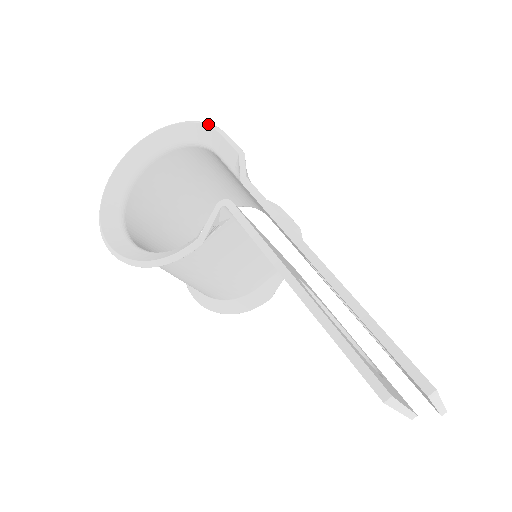
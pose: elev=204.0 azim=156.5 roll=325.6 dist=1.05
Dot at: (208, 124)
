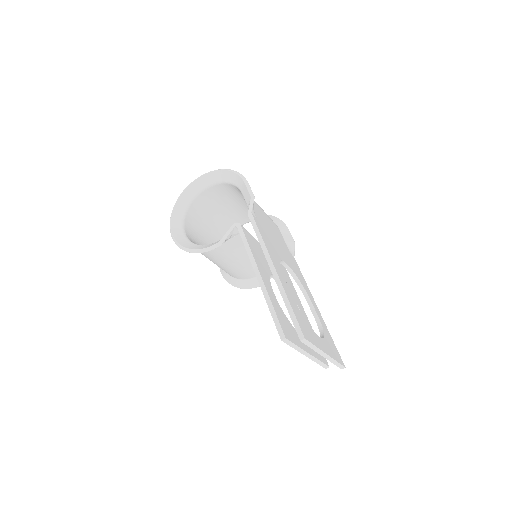
Dot at: (240, 174)
